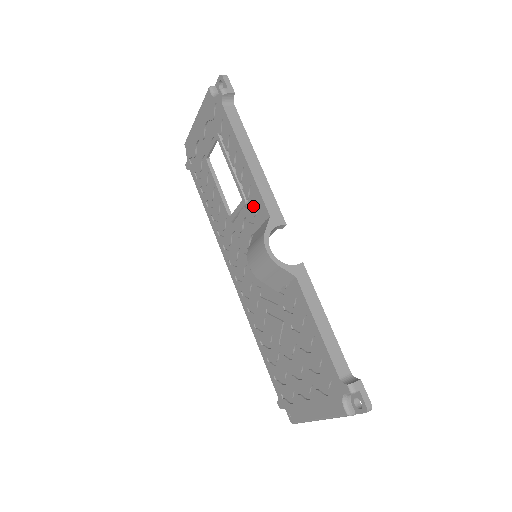
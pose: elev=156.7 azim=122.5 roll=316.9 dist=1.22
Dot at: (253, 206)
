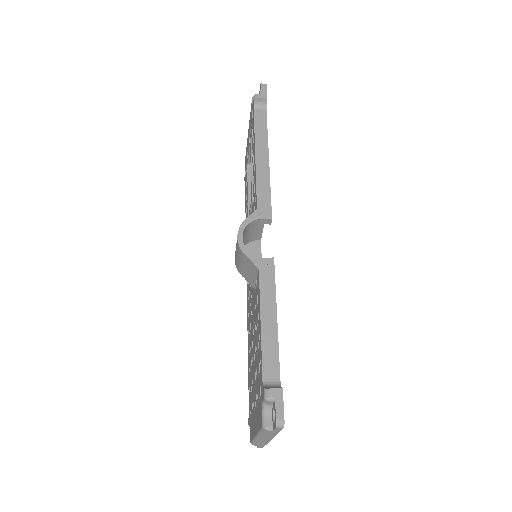
Dot at: (254, 202)
